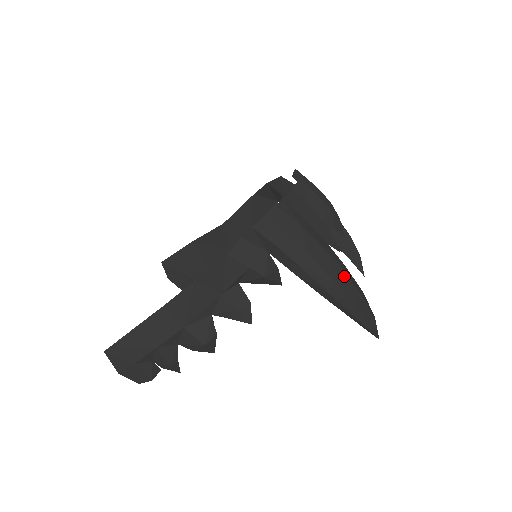
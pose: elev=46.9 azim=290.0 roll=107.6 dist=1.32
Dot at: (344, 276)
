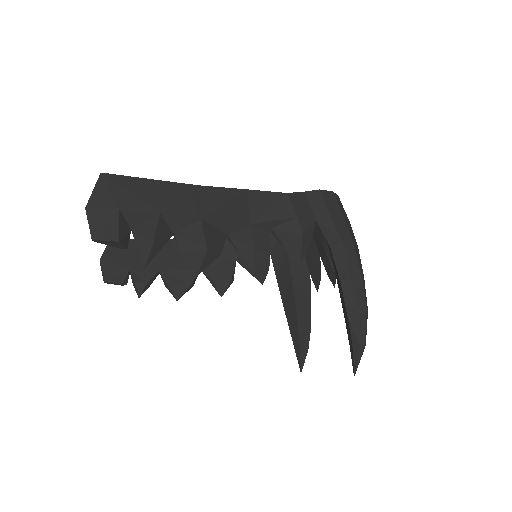
Dot at: (364, 282)
